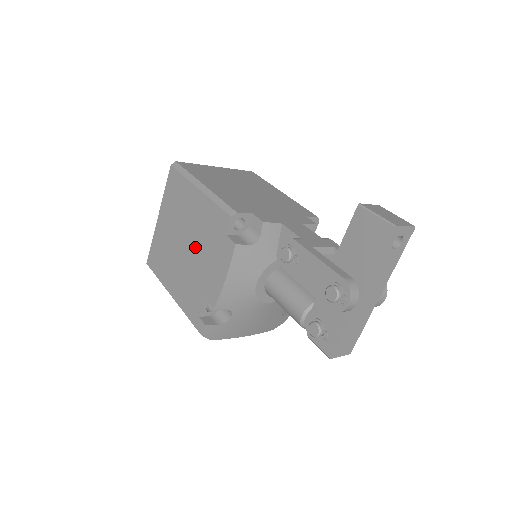
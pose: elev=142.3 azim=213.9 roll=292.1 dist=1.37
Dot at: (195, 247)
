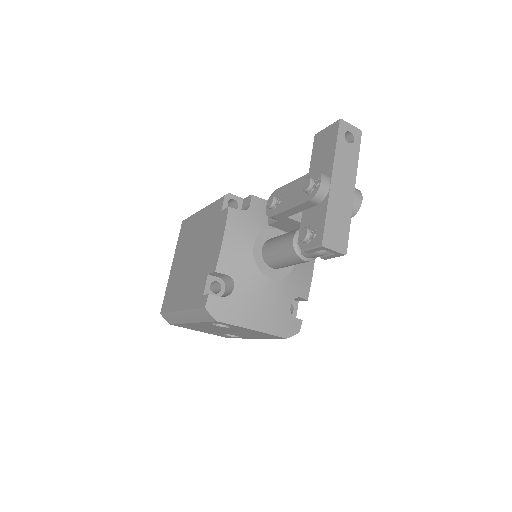
Dot at: (199, 248)
